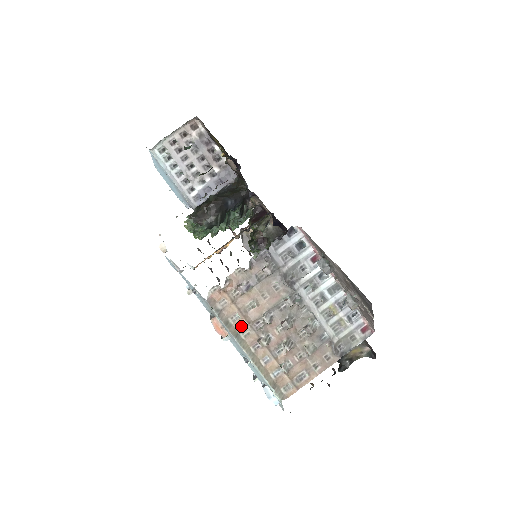
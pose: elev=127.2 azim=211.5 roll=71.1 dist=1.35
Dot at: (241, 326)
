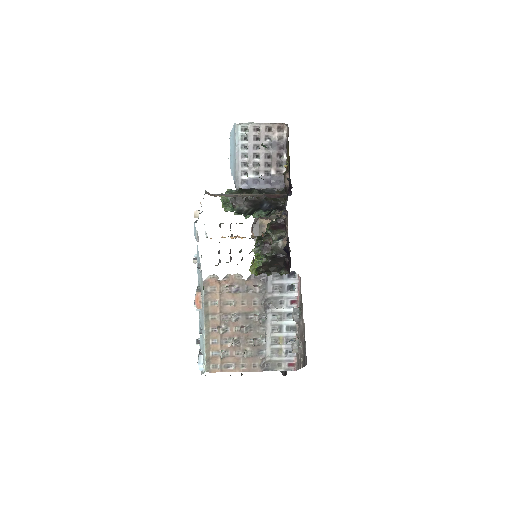
Dot at: (214, 311)
